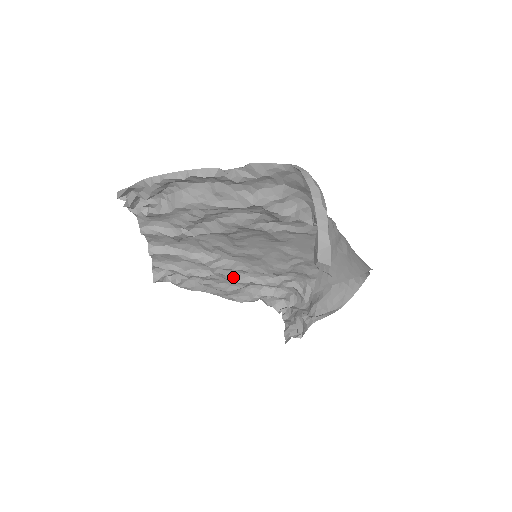
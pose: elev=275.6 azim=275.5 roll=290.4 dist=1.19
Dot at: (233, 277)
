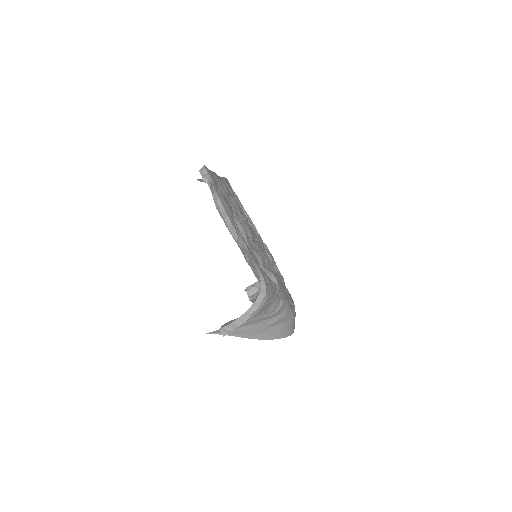
Dot at: occluded
